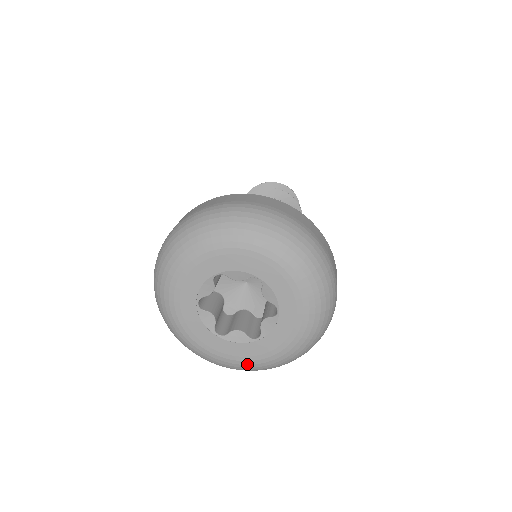
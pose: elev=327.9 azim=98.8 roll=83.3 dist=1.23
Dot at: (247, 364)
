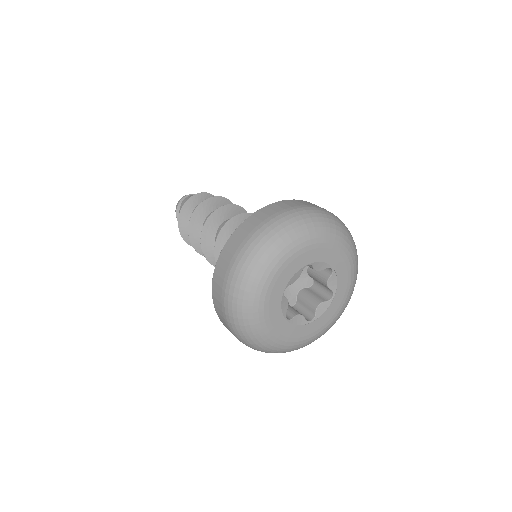
Dot at: (338, 316)
